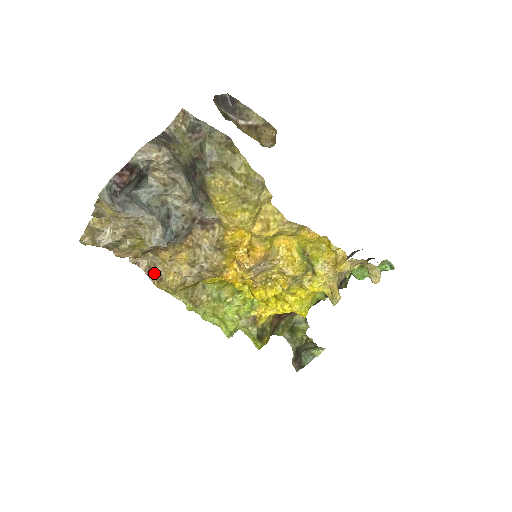
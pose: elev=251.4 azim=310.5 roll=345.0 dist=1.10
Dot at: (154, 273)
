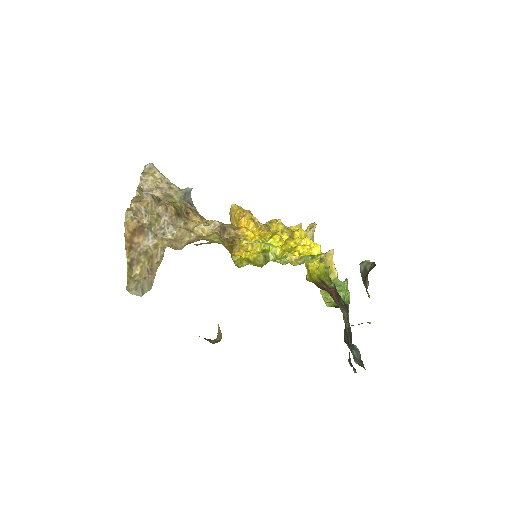
Dot at: occluded
